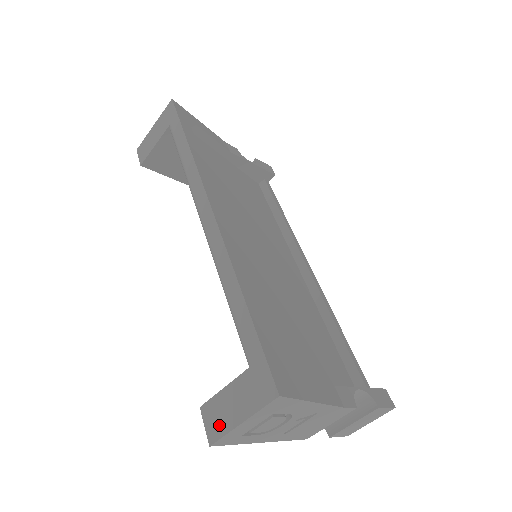
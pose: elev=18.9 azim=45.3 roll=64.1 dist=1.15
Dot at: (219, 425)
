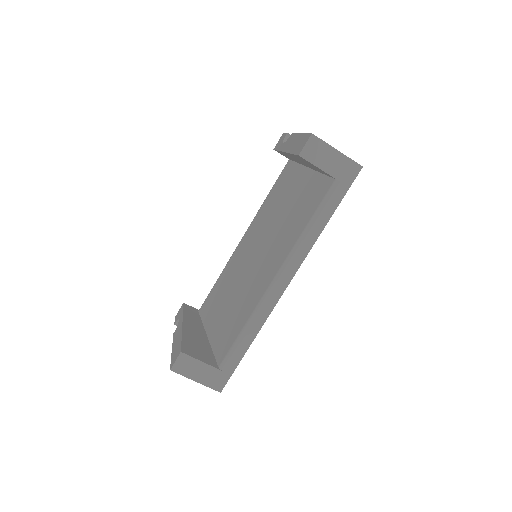
Dot at: (184, 370)
